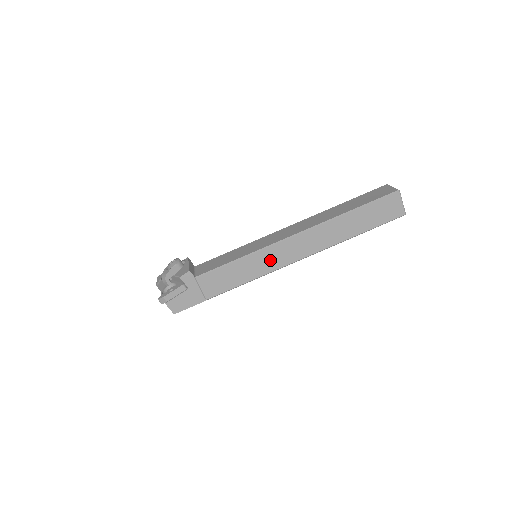
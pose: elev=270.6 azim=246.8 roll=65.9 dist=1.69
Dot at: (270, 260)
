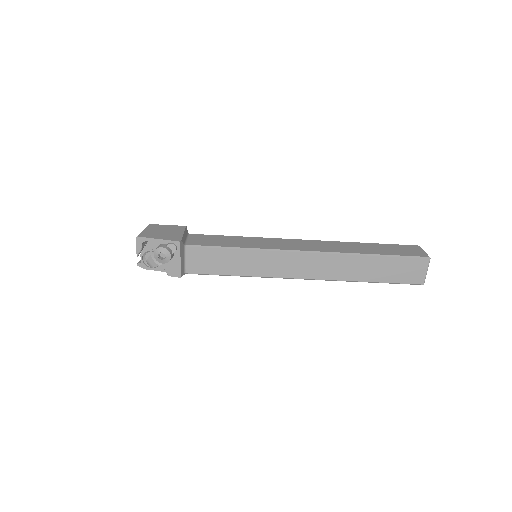
Dot at: occluded
